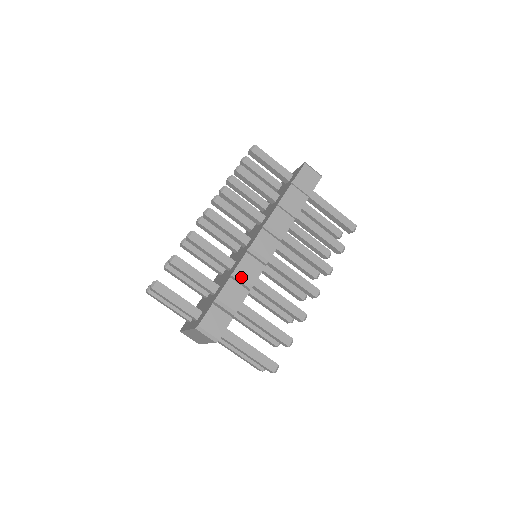
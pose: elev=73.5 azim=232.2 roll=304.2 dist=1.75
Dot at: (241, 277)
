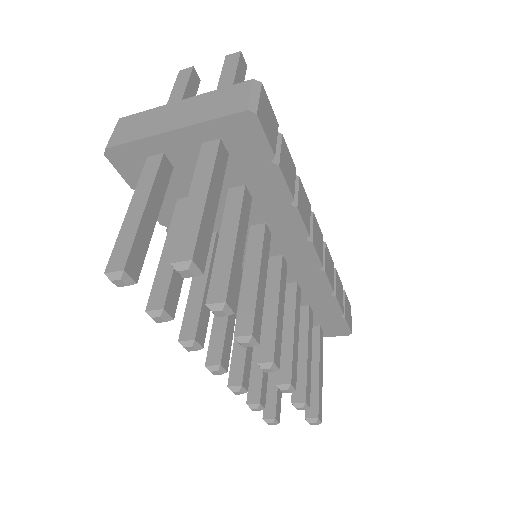
Dot at: (299, 189)
